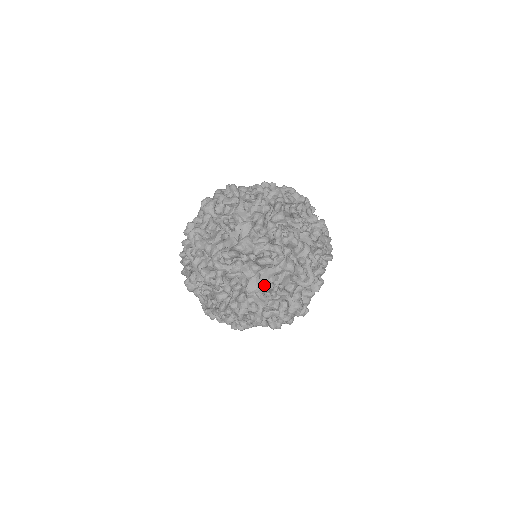
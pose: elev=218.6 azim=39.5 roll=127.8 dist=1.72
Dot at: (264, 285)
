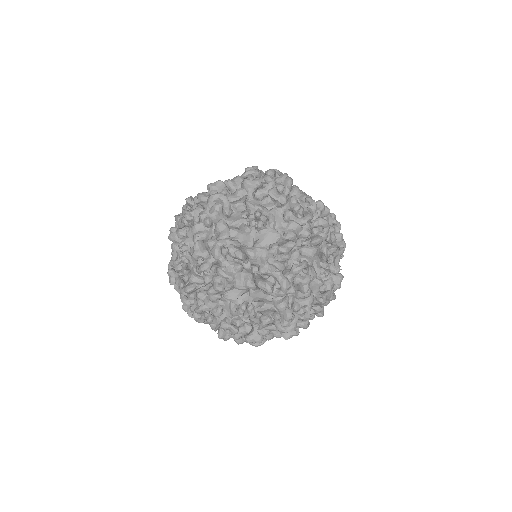
Dot at: occluded
